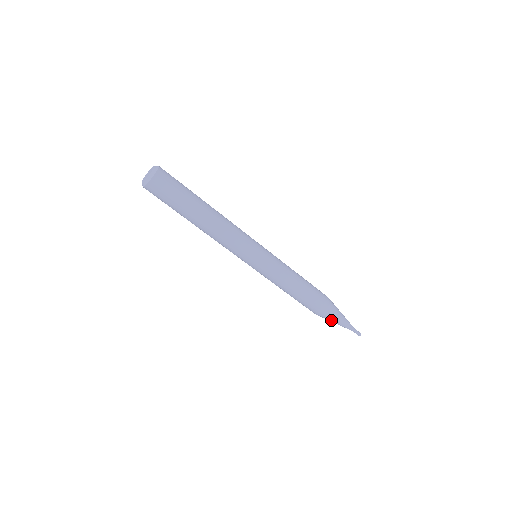
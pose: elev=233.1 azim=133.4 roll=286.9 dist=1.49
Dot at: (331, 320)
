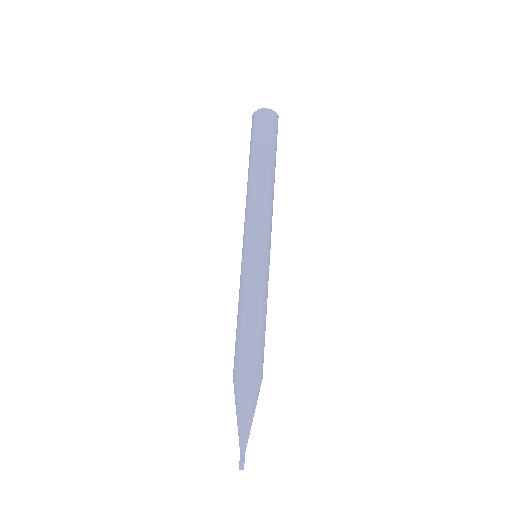
Dot at: (243, 403)
